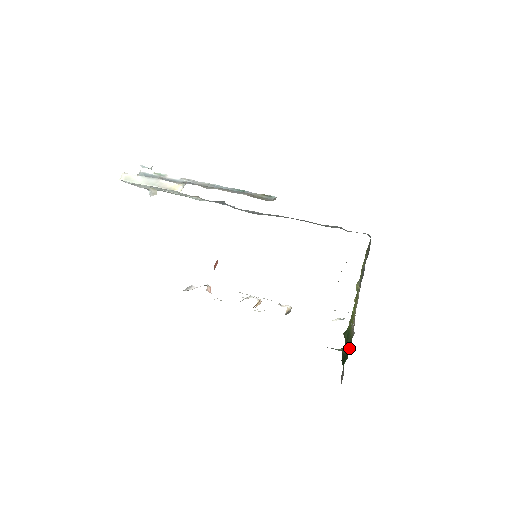
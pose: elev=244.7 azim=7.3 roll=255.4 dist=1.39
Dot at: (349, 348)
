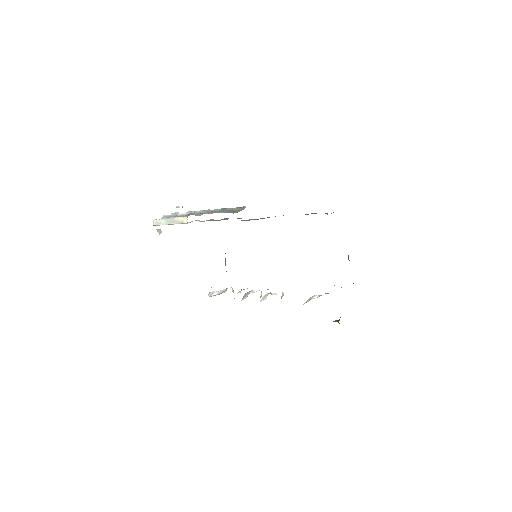
Dot at: occluded
